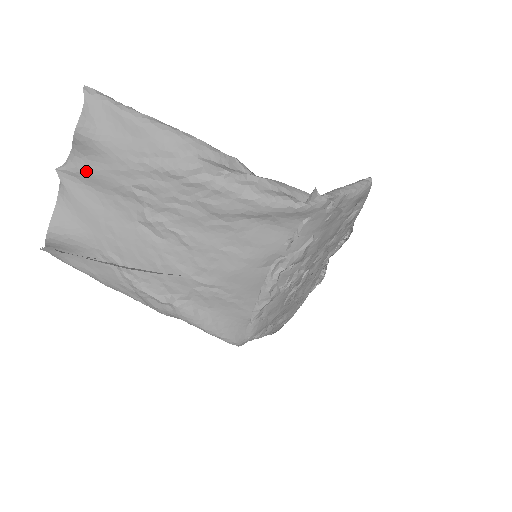
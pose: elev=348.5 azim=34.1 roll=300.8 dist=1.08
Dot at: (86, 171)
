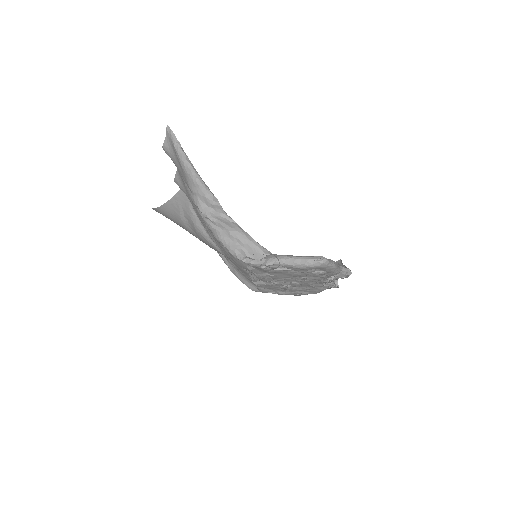
Dot at: occluded
